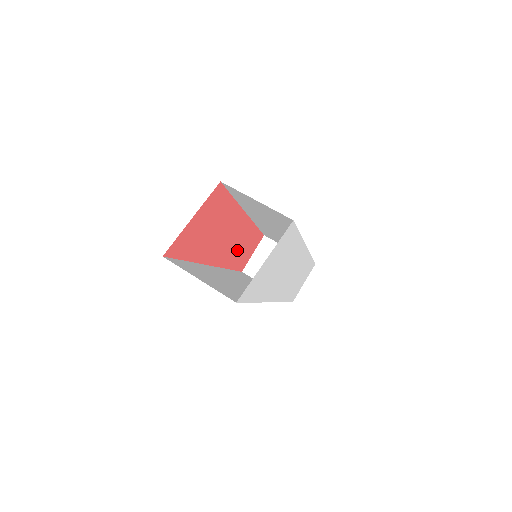
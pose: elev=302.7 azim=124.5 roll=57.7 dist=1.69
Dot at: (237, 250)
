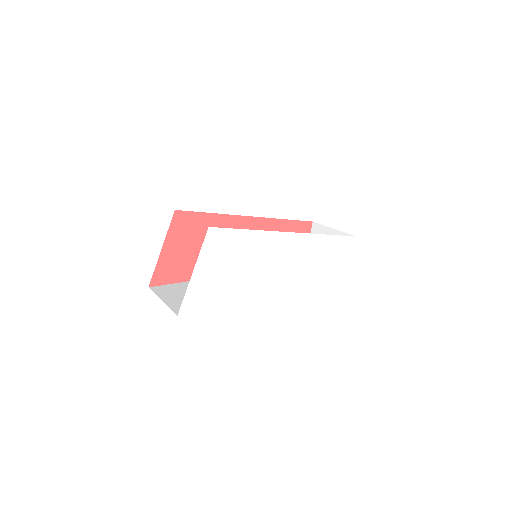
Dot at: occluded
